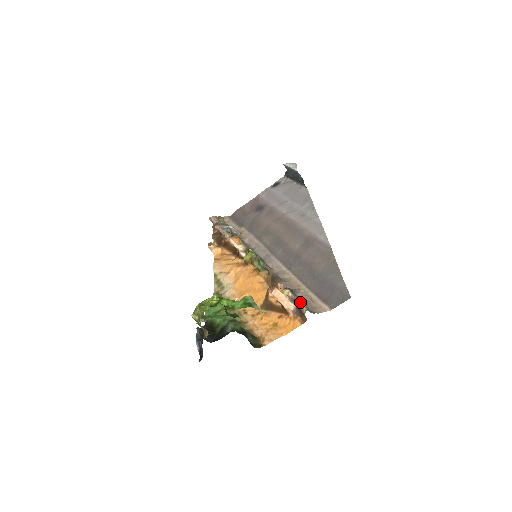
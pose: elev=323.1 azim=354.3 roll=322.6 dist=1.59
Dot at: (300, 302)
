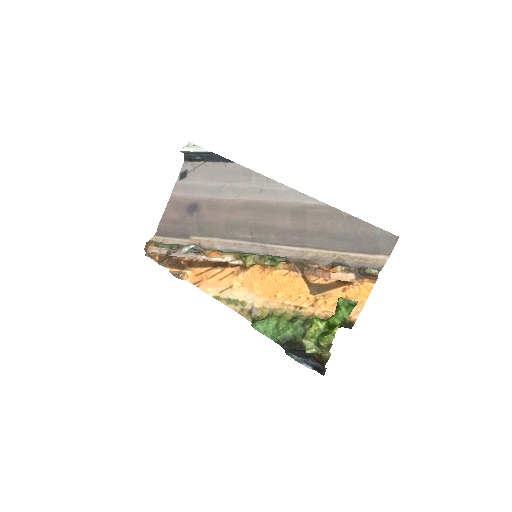
Dot at: (368, 269)
